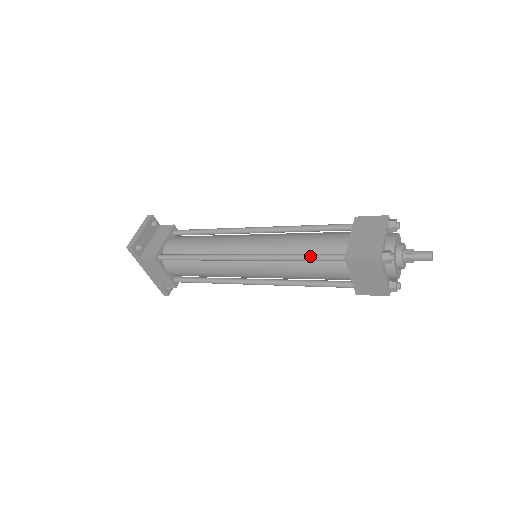
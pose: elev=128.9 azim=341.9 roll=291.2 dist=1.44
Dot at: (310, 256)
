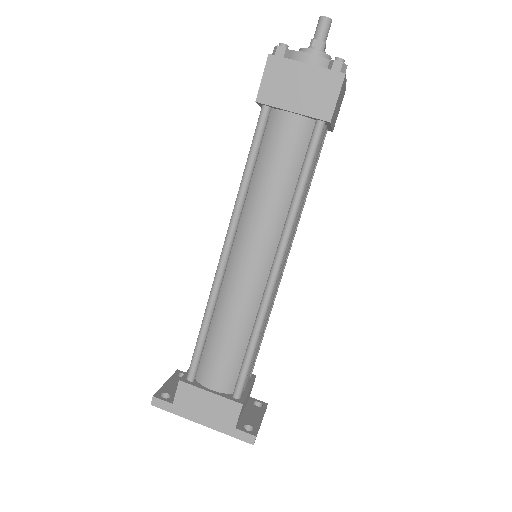
Dot at: (248, 154)
